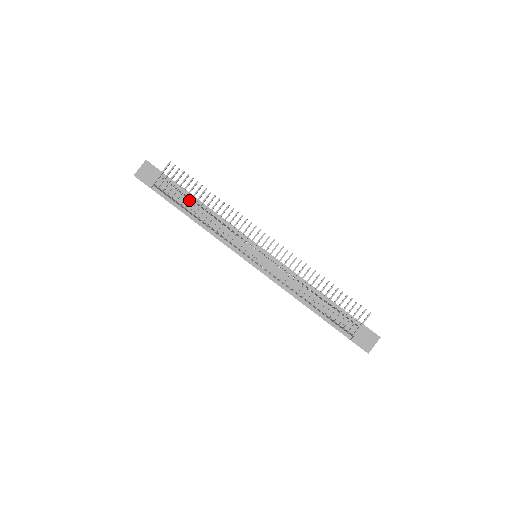
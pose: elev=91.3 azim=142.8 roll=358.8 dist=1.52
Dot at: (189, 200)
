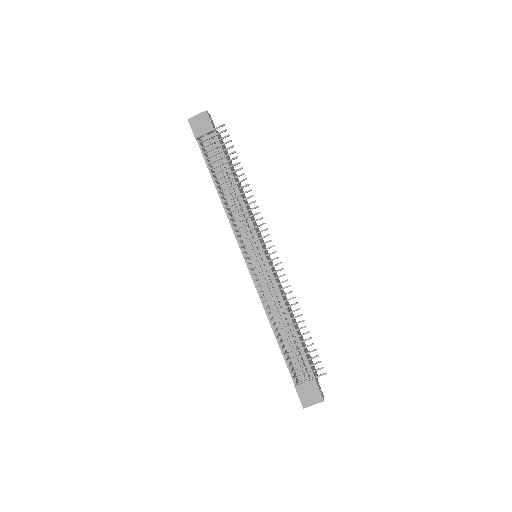
Dot at: (221, 170)
